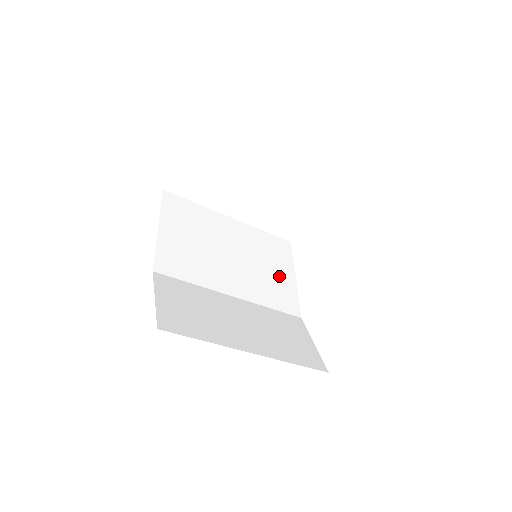
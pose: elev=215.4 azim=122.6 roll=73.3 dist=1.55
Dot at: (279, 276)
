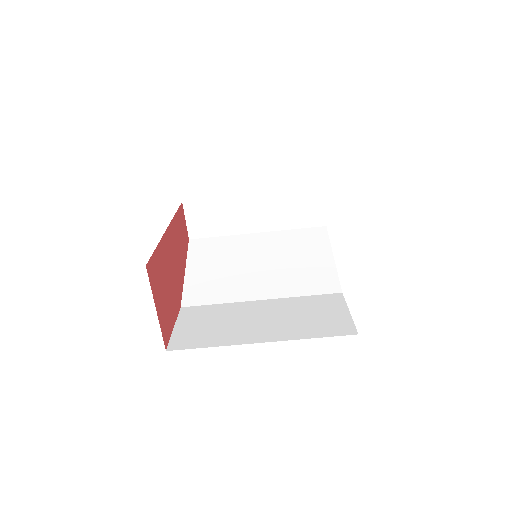
Dot at: (313, 263)
